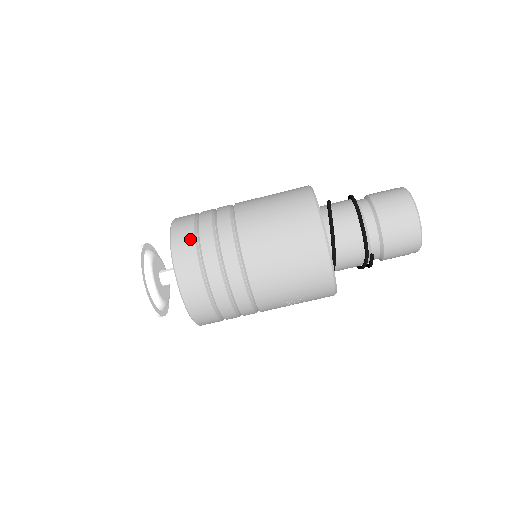
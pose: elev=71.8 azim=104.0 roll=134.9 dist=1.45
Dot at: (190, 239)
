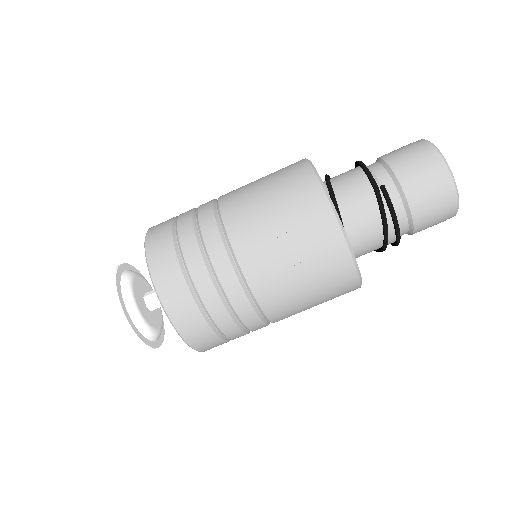
Dot at: occluded
